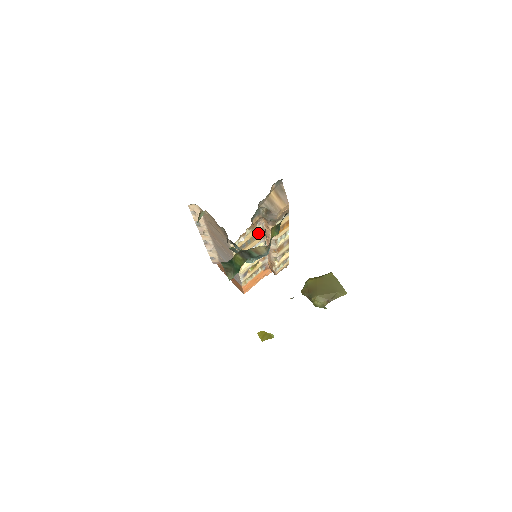
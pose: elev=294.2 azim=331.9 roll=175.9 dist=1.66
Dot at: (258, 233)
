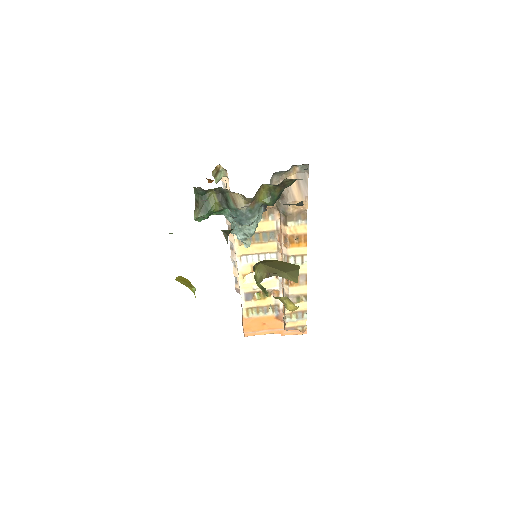
Dot at: (271, 234)
